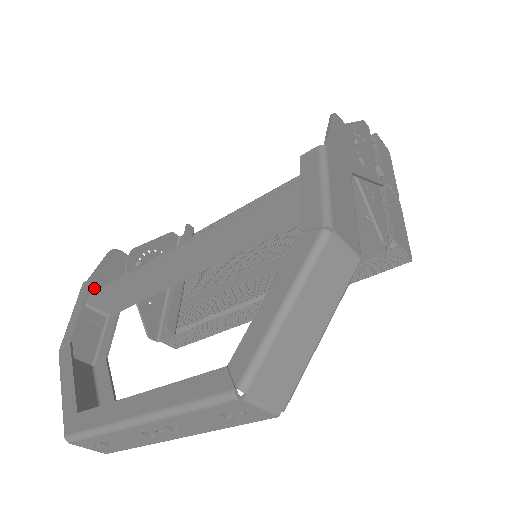
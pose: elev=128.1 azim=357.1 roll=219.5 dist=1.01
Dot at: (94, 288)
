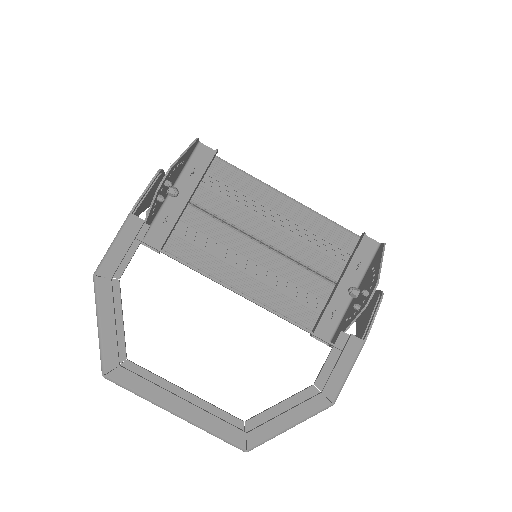
Dot at: occluded
